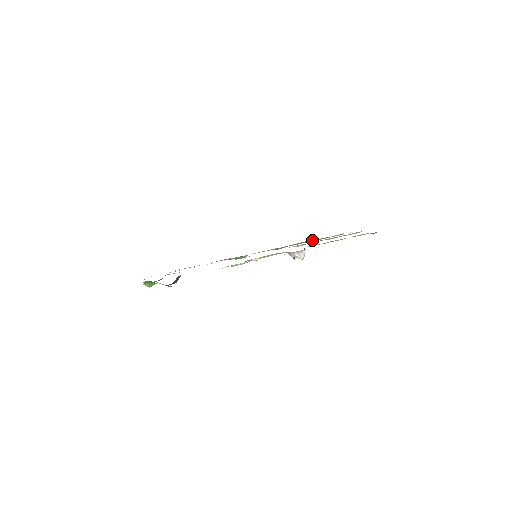
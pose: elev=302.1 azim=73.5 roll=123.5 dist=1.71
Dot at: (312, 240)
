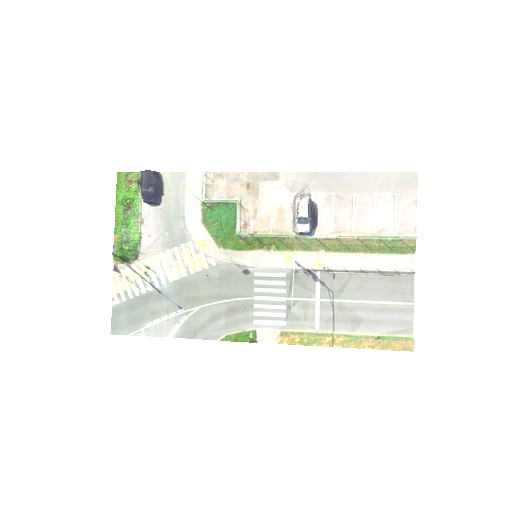
Dot at: (356, 324)
